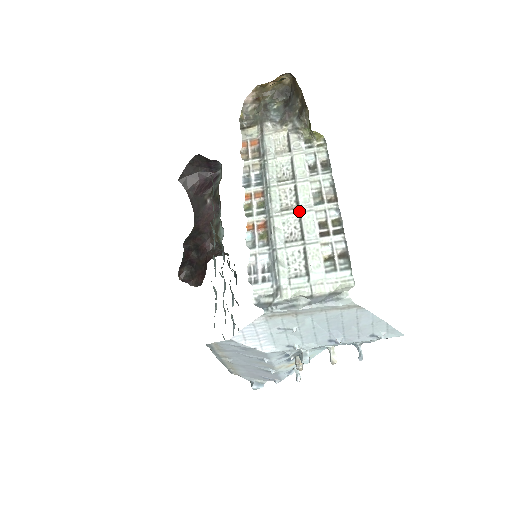
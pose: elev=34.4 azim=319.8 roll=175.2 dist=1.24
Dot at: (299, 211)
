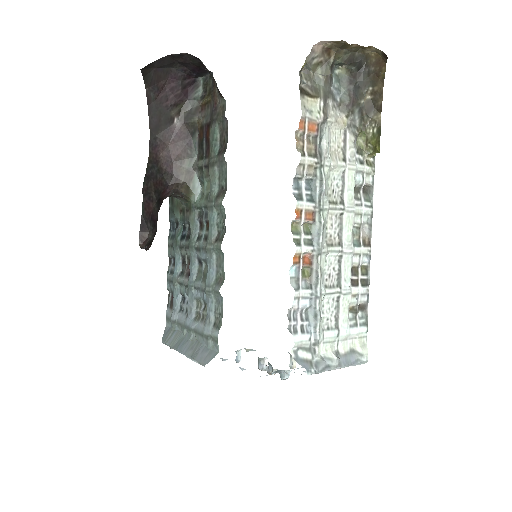
Dot at: (342, 251)
